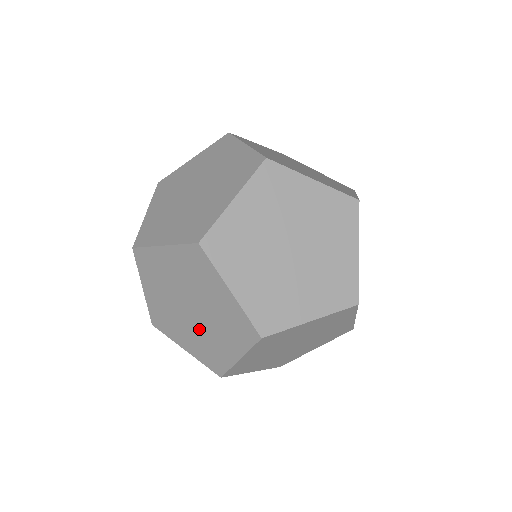
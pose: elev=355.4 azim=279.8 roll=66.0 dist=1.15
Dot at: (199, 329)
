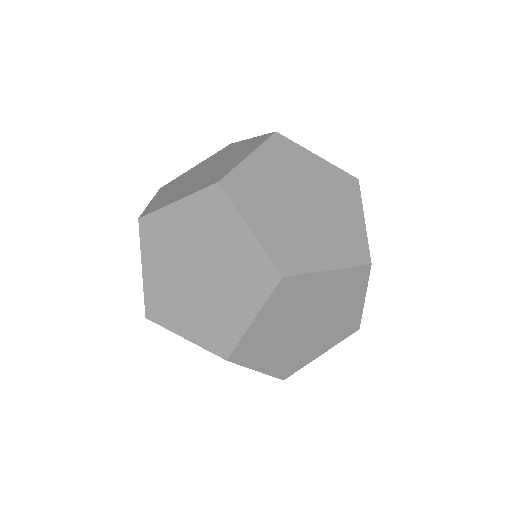
Dot at: (206, 297)
